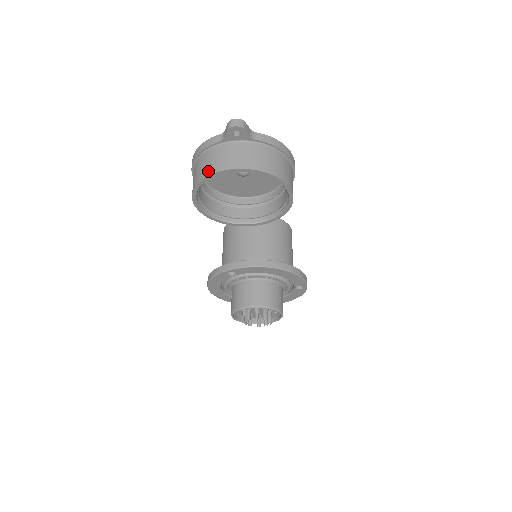
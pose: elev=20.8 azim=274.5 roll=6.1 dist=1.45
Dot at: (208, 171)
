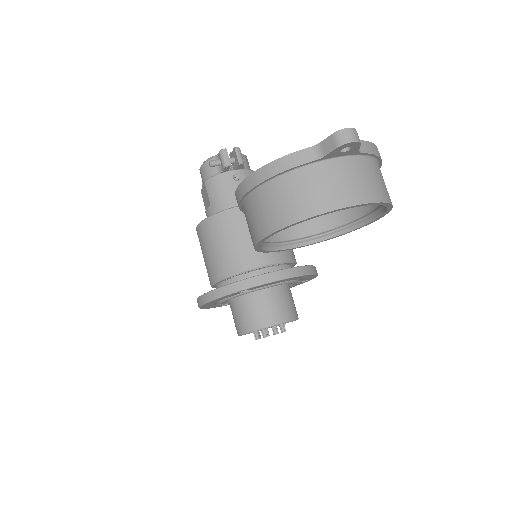
Dot at: (306, 210)
